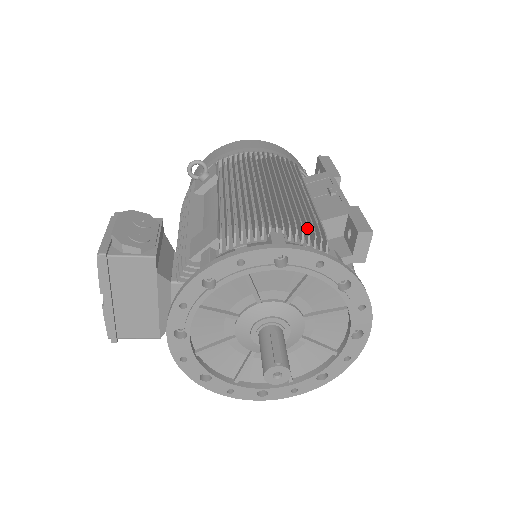
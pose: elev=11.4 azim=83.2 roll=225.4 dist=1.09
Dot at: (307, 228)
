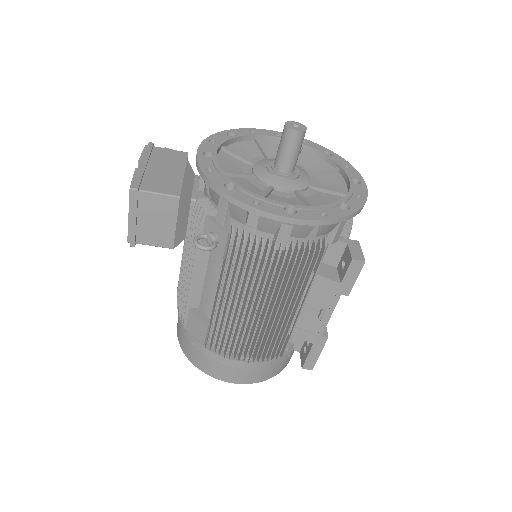
Dot at: occluded
